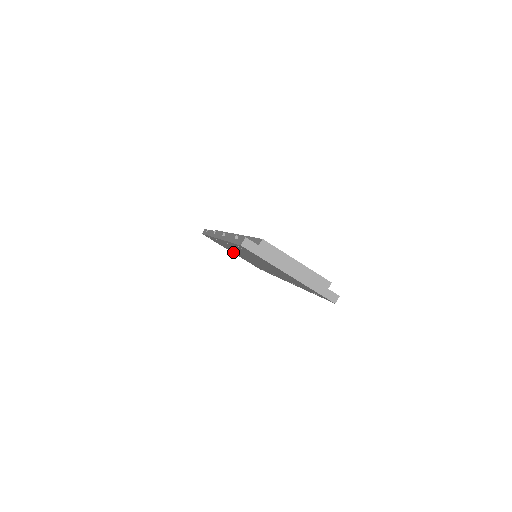
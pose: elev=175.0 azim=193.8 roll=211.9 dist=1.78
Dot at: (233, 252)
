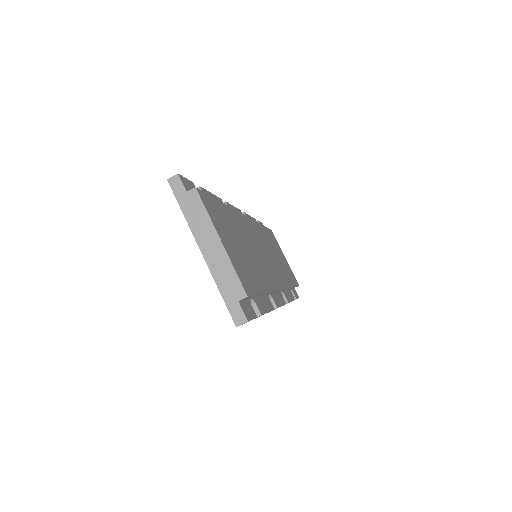
Dot at: occluded
